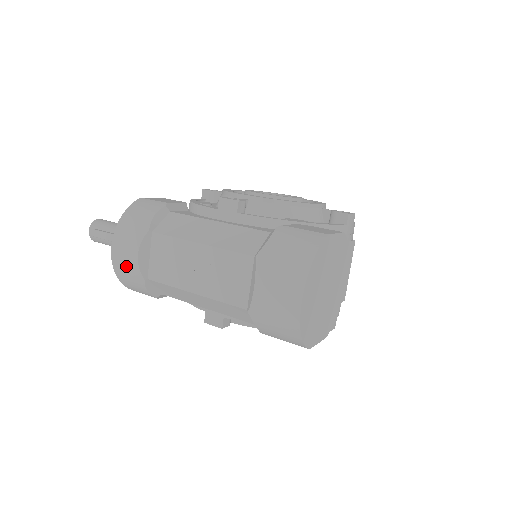
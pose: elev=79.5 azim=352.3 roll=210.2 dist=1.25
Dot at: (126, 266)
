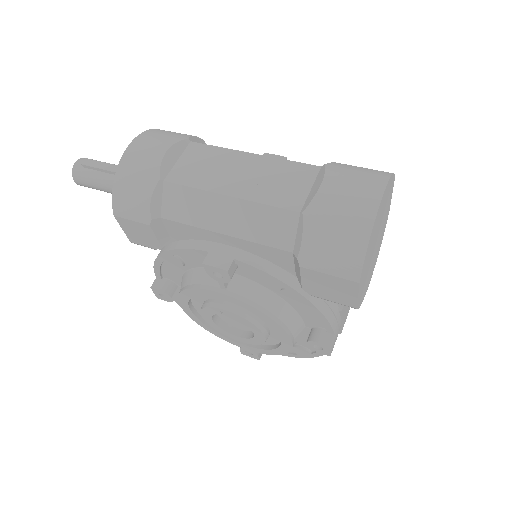
Dot at: (141, 162)
